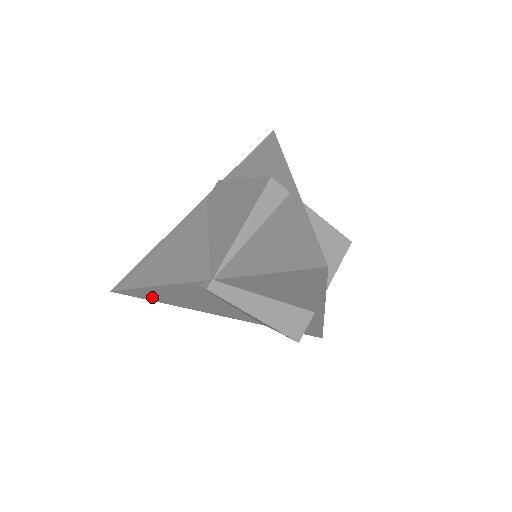
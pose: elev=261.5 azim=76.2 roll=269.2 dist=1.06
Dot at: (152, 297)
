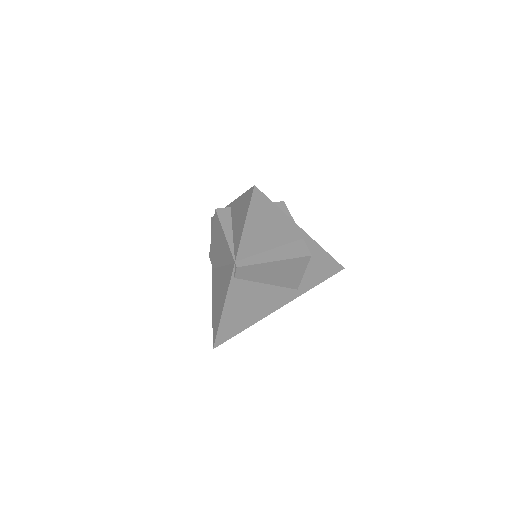
Dot at: (234, 328)
